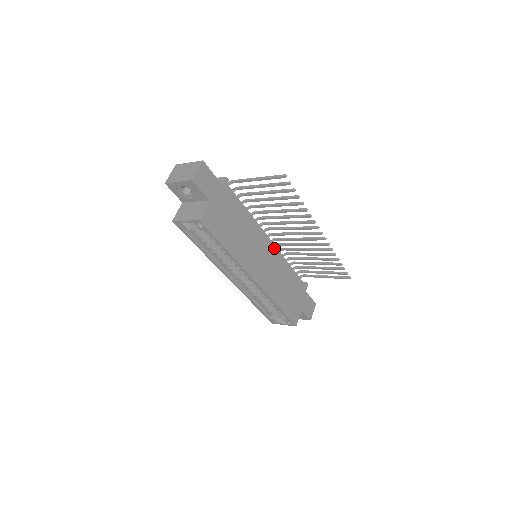
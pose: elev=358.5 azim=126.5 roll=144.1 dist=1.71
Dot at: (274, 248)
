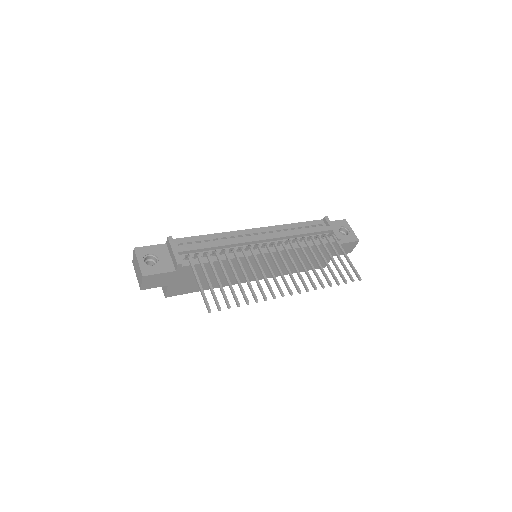
Dot at: occluded
